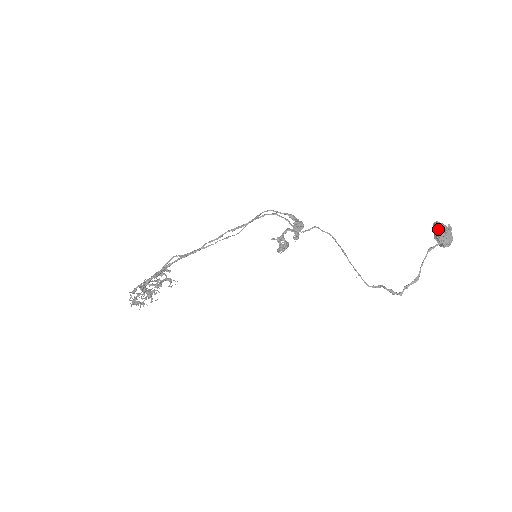
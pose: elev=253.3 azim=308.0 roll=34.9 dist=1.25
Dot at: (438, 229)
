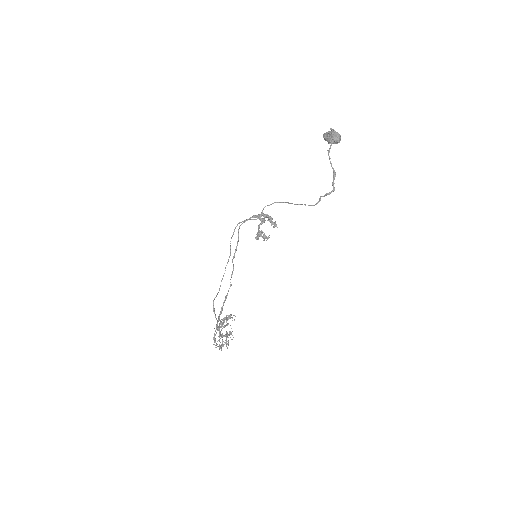
Dot at: (326, 137)
